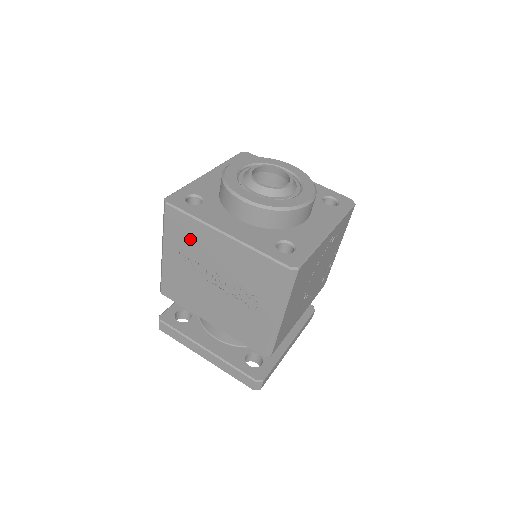
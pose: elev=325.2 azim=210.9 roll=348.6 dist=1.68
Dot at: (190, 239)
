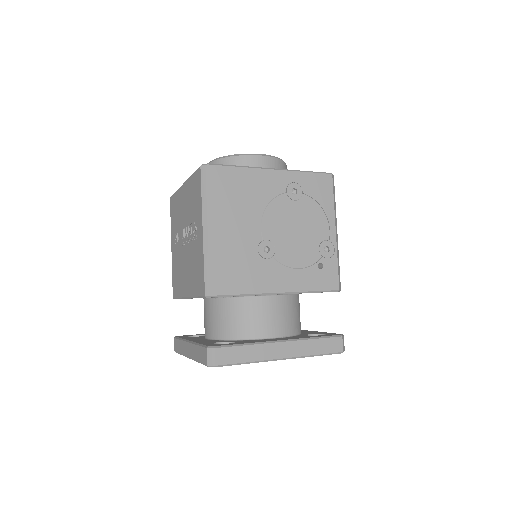
Dot at: (176, 213)
